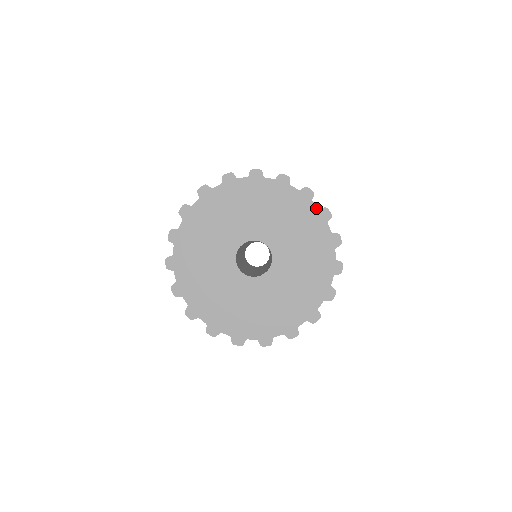
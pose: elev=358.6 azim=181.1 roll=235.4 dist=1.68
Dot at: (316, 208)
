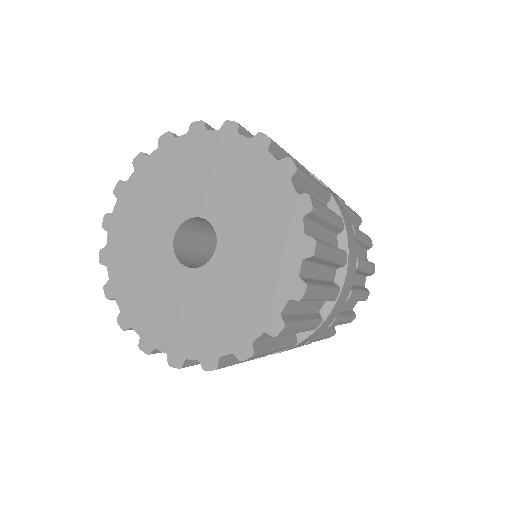
Dot at: (247, 140)
